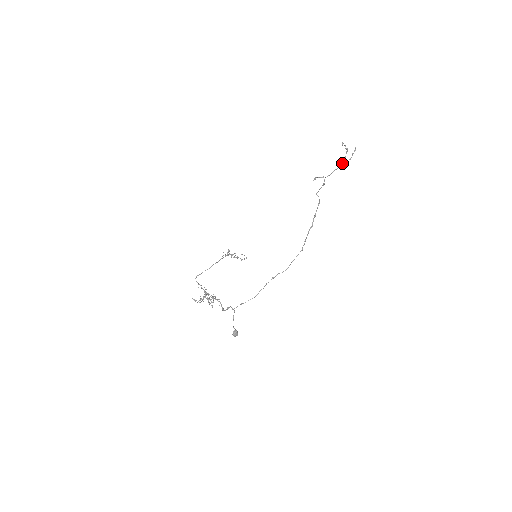
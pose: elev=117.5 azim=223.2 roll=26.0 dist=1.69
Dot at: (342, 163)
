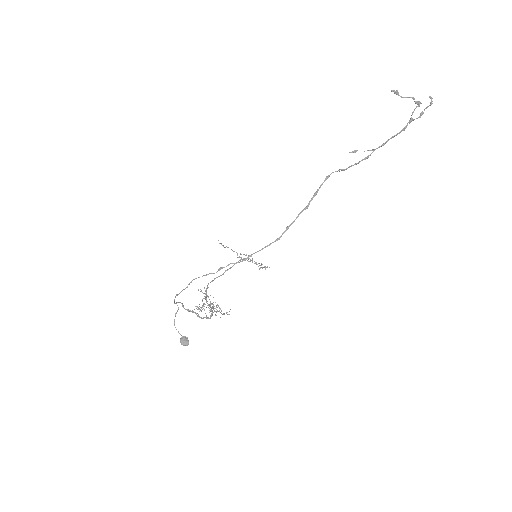
Dot at: occluded
